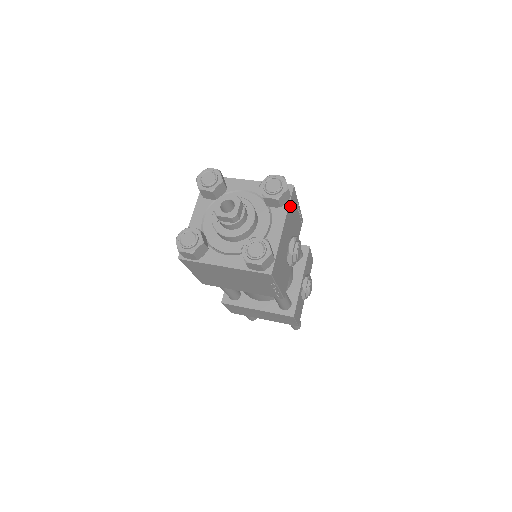
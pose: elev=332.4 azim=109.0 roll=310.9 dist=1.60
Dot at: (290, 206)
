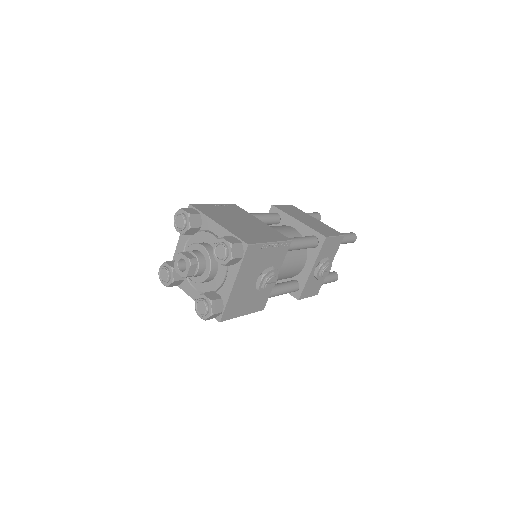
Dot at: (245, 262)
